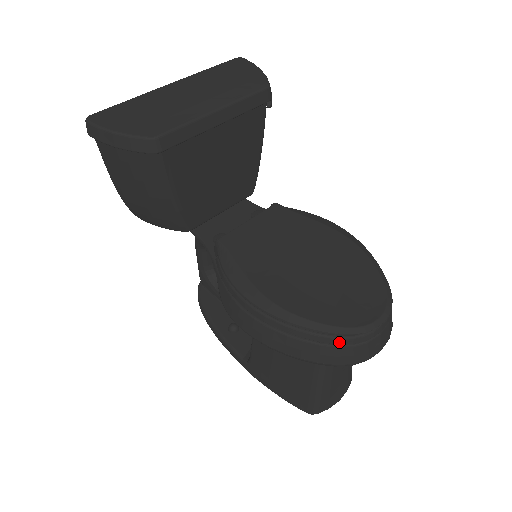
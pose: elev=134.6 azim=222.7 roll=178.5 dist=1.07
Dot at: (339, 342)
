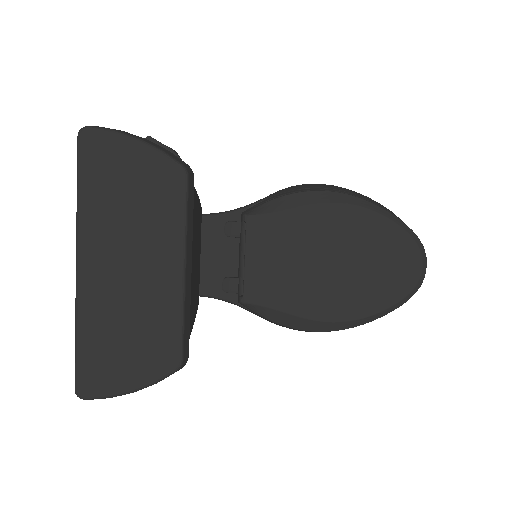
Dot at: occluded
